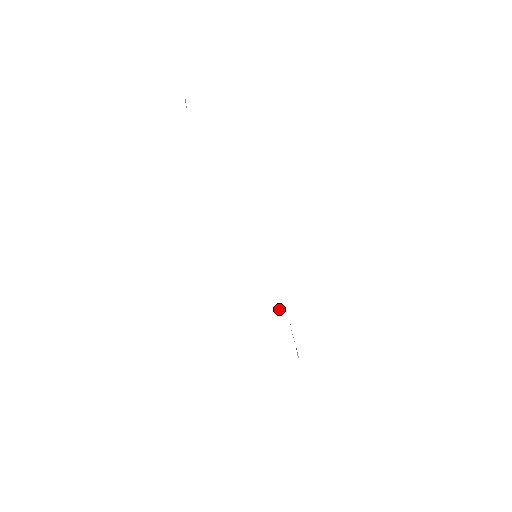
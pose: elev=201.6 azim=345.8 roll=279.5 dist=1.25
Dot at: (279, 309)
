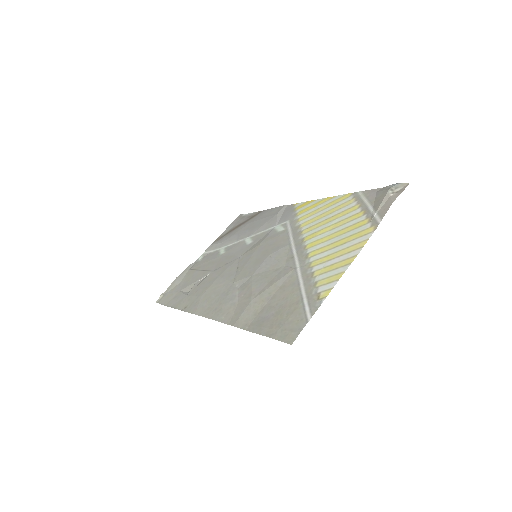
Dot at: (205, 276)
